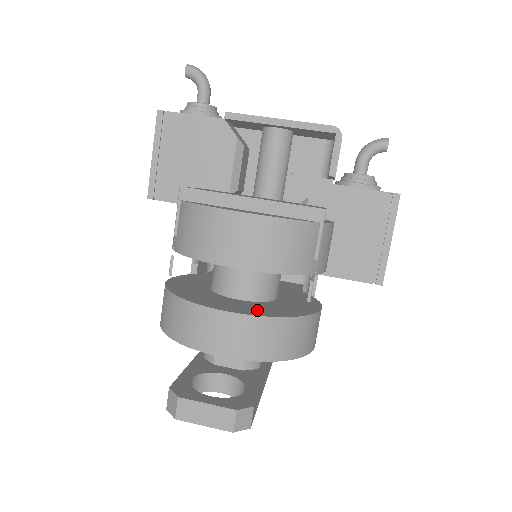
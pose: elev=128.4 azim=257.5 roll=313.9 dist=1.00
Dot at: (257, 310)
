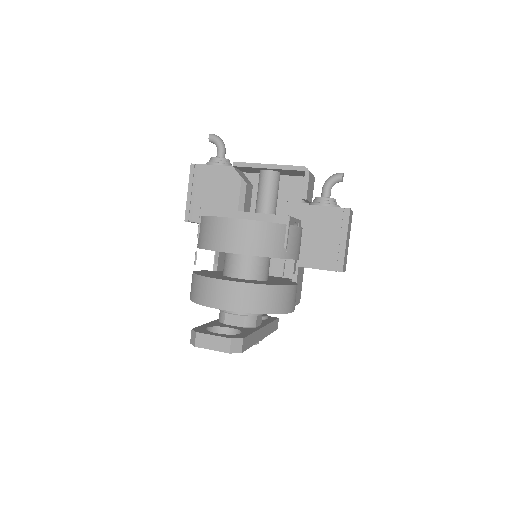
Dot at: (248, 281)
